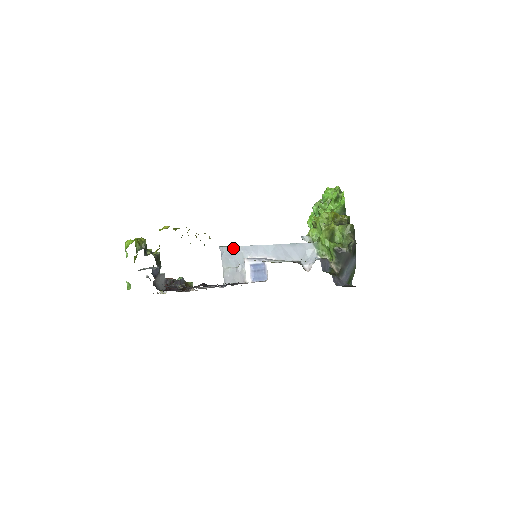
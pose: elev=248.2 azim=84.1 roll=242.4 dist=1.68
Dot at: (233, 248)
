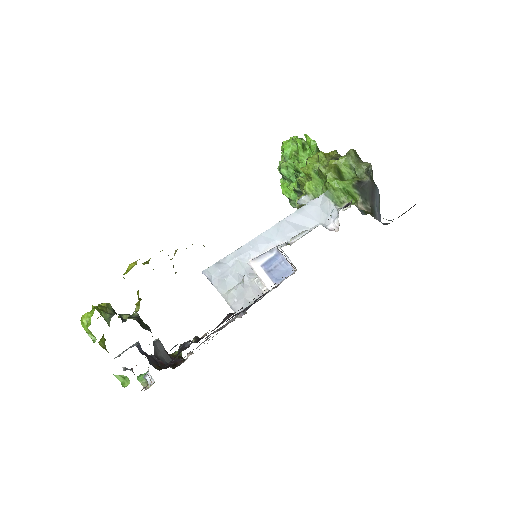
Dot at: (222, 262)
